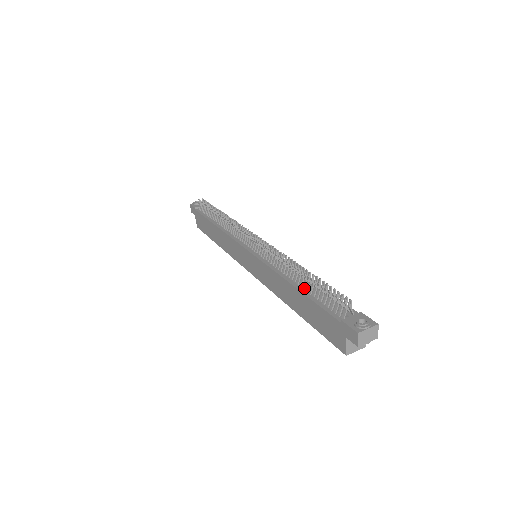
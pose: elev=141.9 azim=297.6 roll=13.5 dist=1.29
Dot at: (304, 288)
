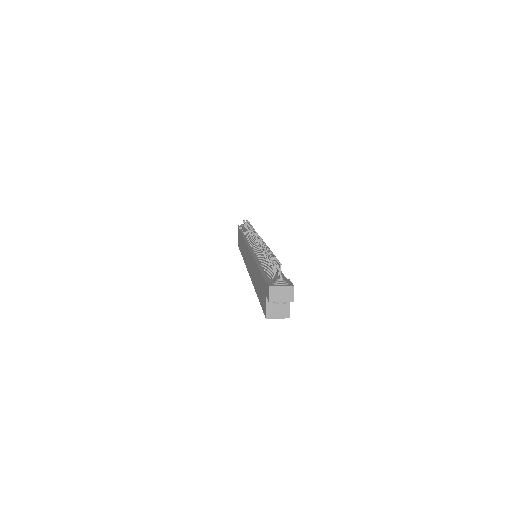
Dot at: (263, 265)
